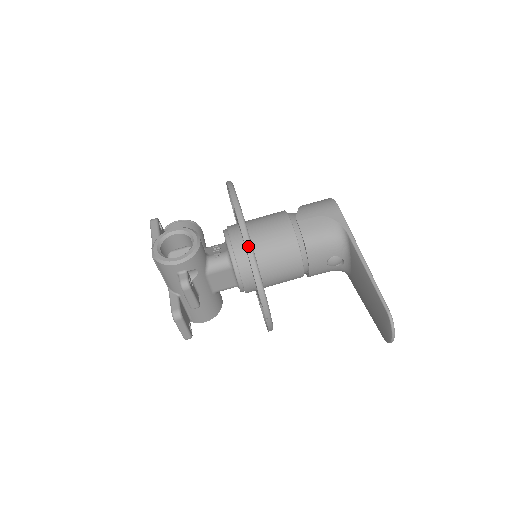
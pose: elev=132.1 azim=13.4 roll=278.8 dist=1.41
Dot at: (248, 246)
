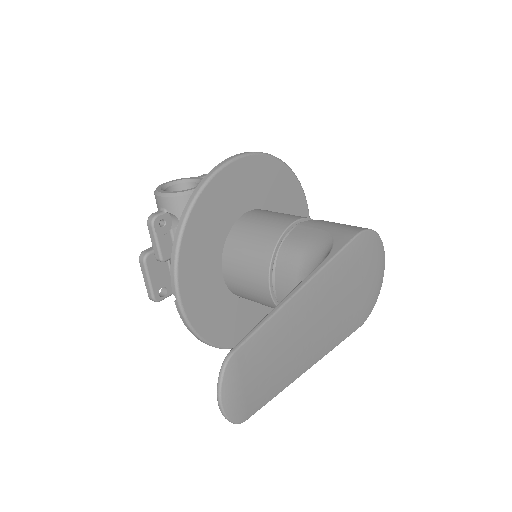
Dot at: (195, 193)
